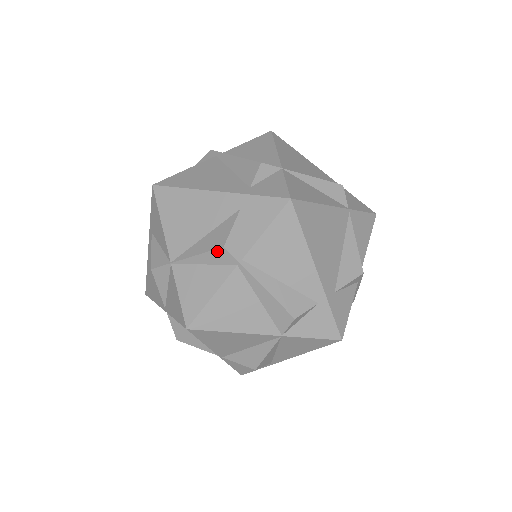
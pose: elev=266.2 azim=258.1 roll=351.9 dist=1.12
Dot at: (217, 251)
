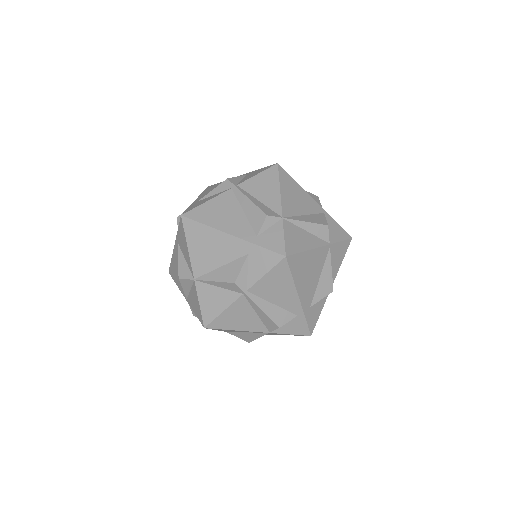
Dot at: (229, 284)
